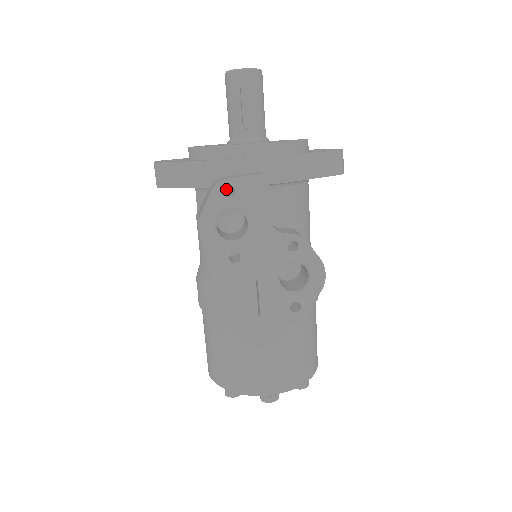
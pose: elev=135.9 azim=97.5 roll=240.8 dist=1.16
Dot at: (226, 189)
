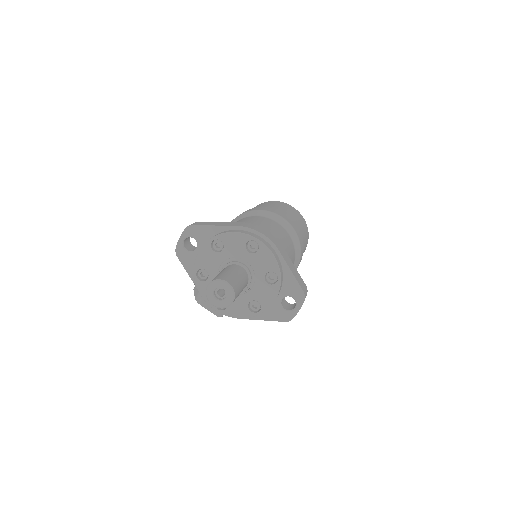
Dot at: occluded
